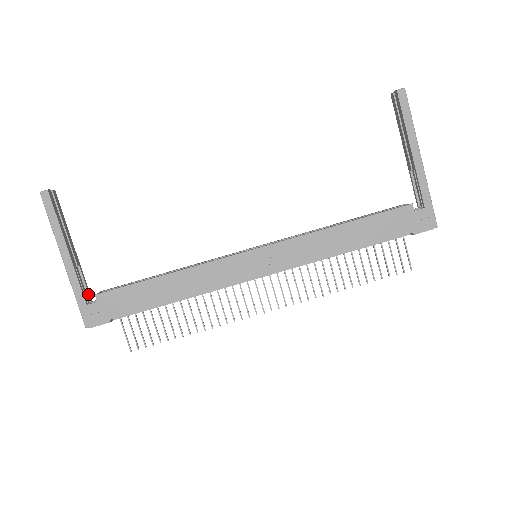
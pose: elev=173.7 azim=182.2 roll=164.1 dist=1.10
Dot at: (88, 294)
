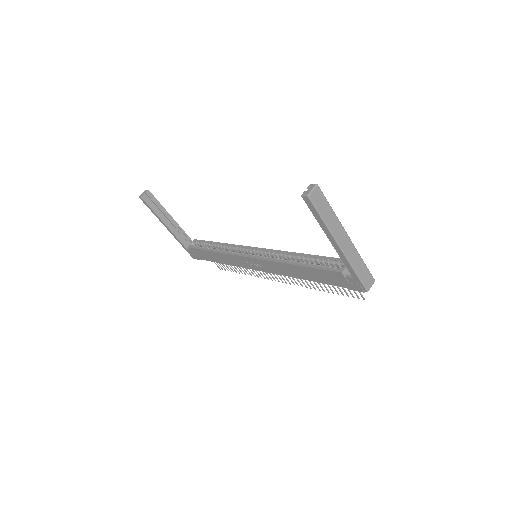
Dot at: (189, 240)
